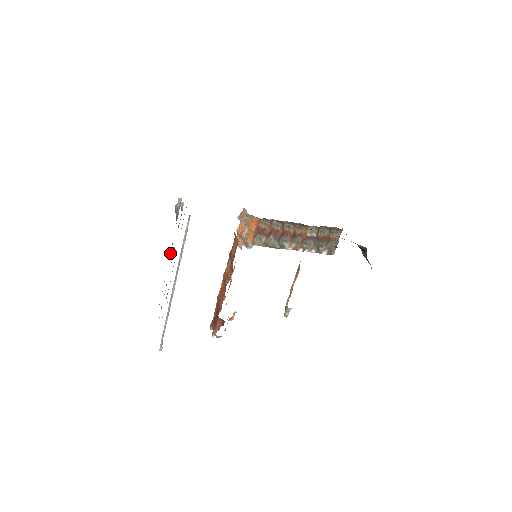
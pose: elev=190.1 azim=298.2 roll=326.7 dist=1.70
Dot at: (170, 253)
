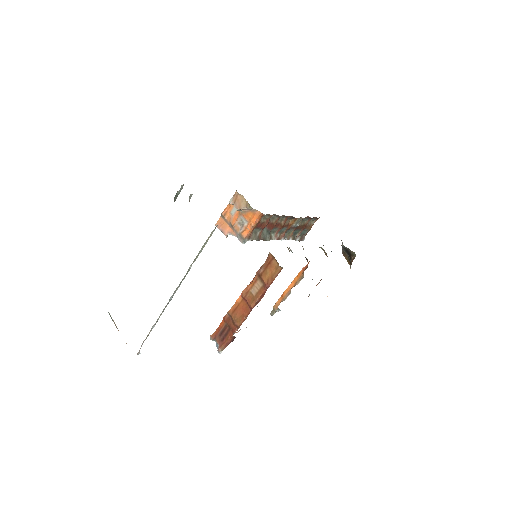
Dot at: occluded
